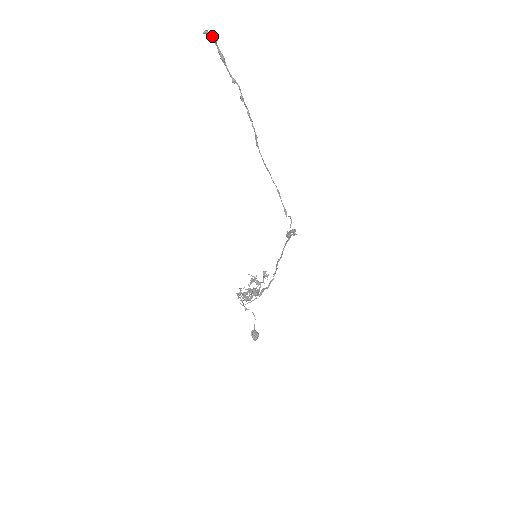
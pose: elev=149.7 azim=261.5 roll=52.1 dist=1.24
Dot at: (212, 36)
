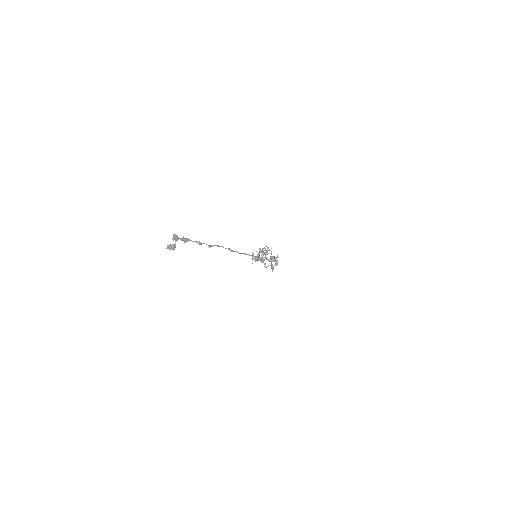
Dot at: (173, 247)
